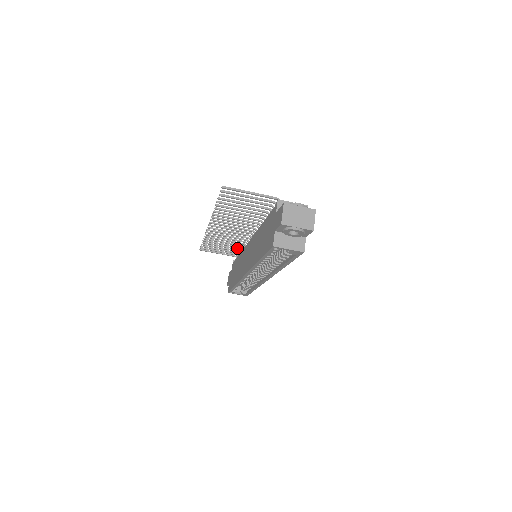
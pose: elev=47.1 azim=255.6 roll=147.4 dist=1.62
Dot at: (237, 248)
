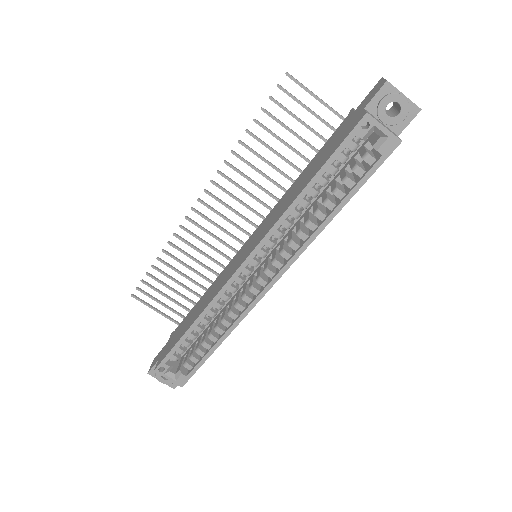
Dot at: (197, 293)
